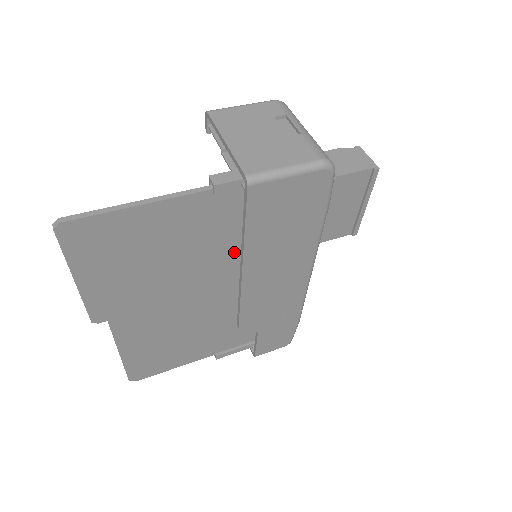
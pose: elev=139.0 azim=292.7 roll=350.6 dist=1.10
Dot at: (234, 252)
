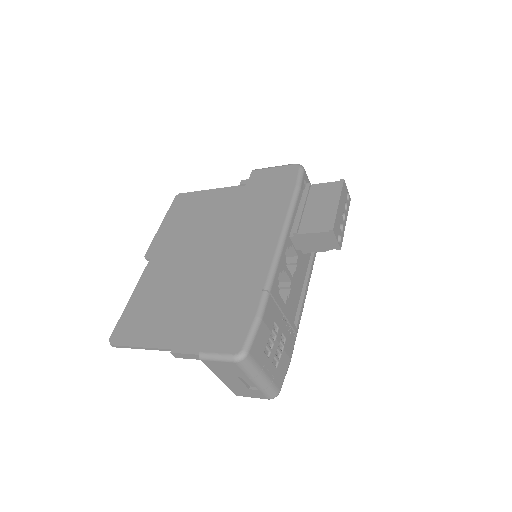
Dot at: occluded
